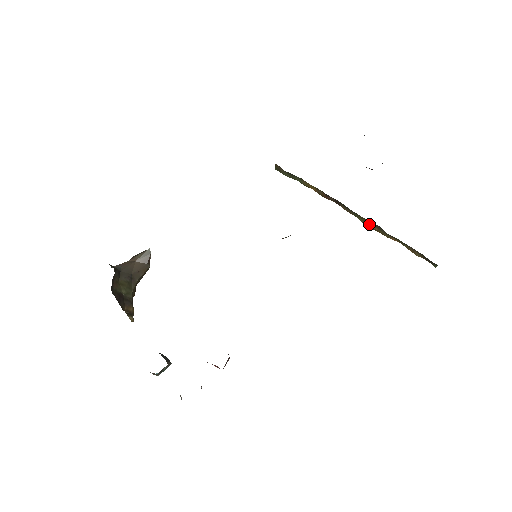
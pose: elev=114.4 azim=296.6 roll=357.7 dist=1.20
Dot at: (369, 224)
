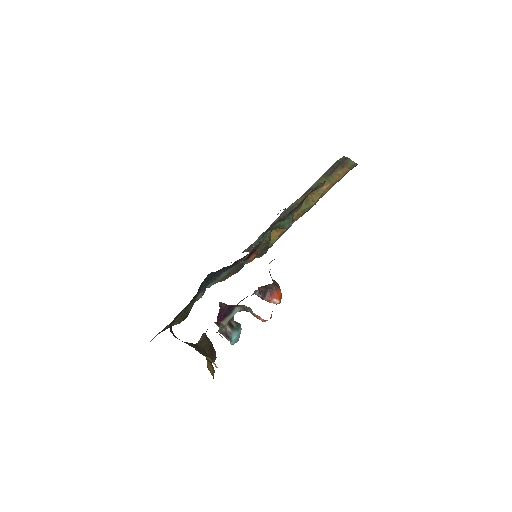
Dot at: (309, 201)
